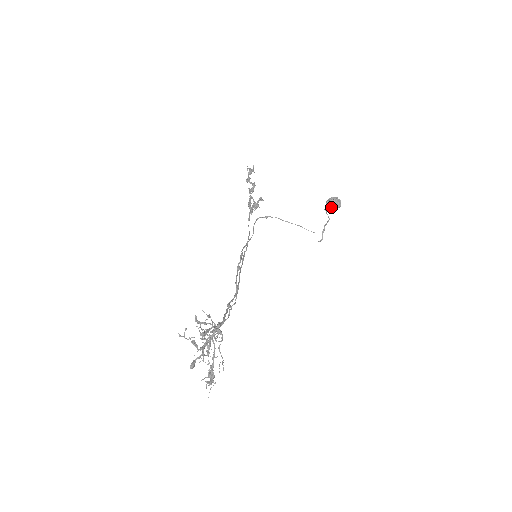
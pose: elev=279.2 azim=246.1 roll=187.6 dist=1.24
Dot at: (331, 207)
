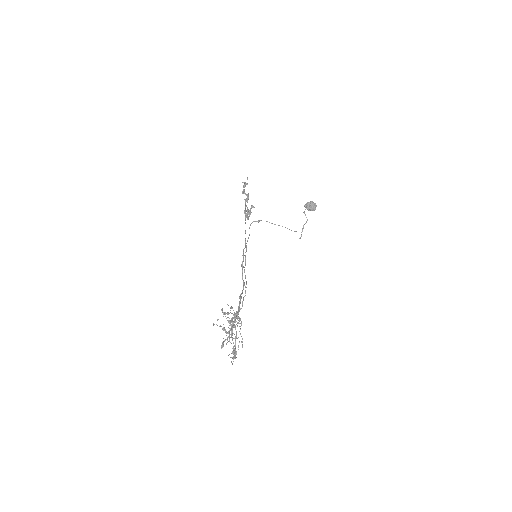
Dot at: (308, 210)
